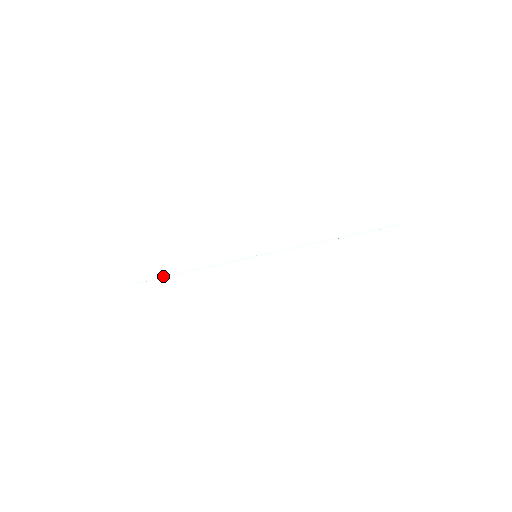
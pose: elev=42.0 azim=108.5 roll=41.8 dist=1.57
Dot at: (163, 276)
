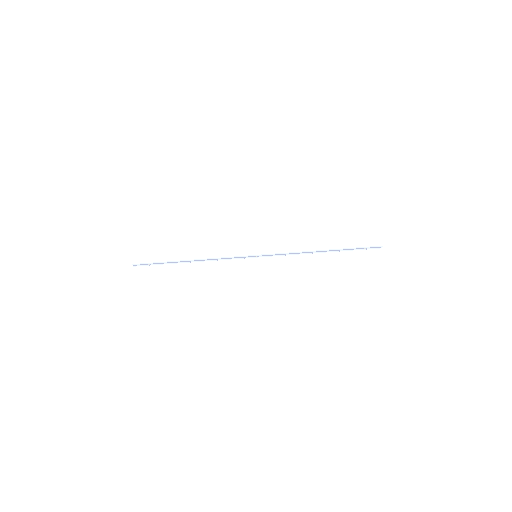
Dot at: occluded
